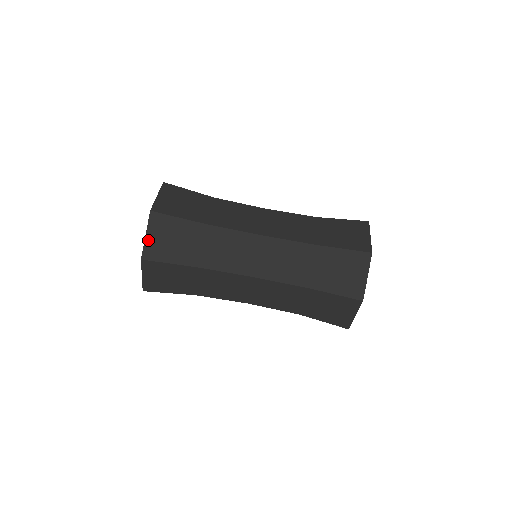
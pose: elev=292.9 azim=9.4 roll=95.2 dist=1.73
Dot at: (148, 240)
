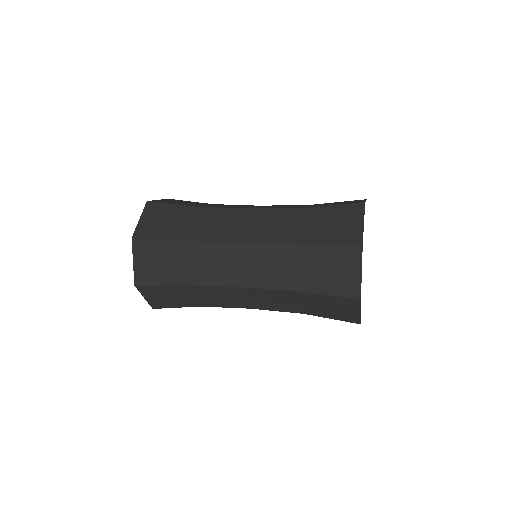
Dot at: (141, 223)
